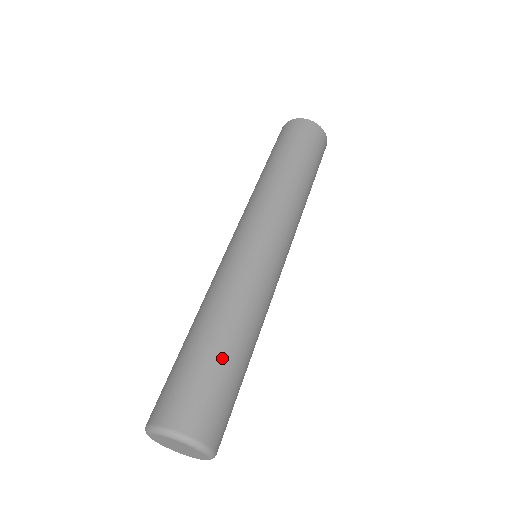
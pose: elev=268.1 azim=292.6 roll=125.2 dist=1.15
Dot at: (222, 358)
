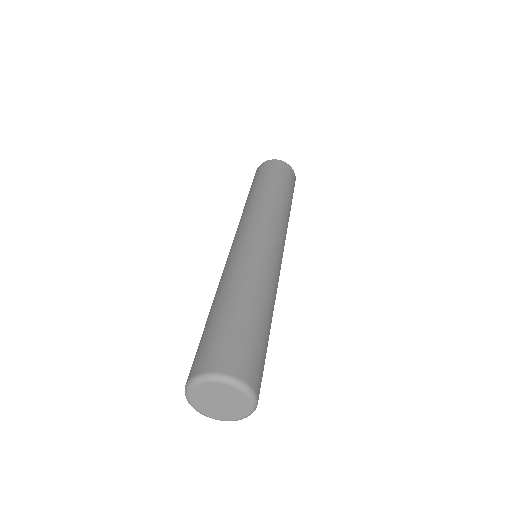
Dot at: (243, 315)
